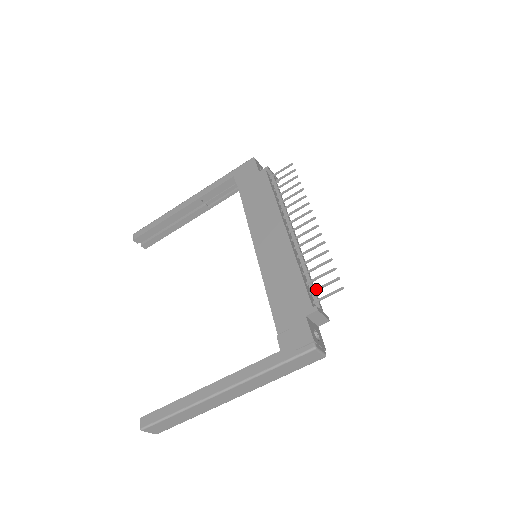
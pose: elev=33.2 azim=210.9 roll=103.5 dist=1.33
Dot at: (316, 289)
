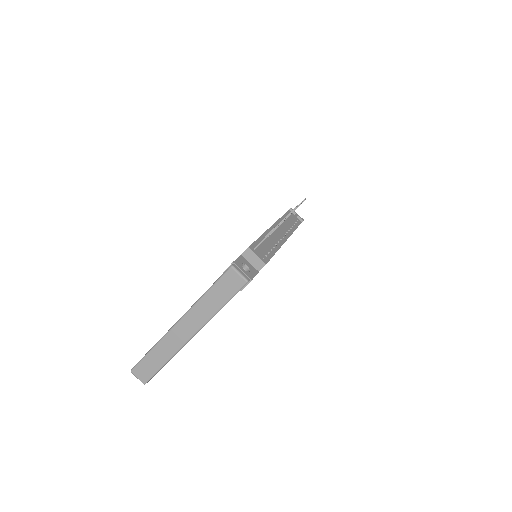
Dot at: occluded
